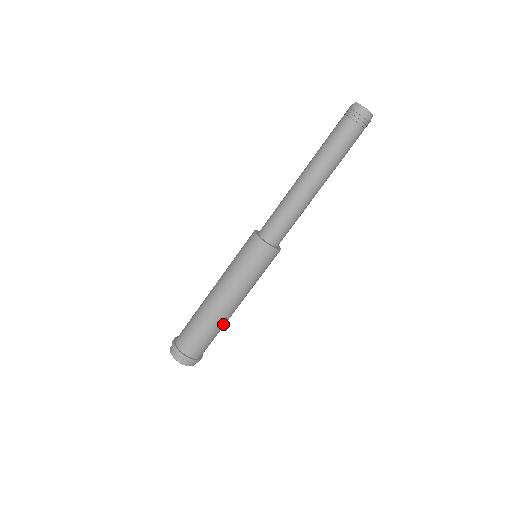
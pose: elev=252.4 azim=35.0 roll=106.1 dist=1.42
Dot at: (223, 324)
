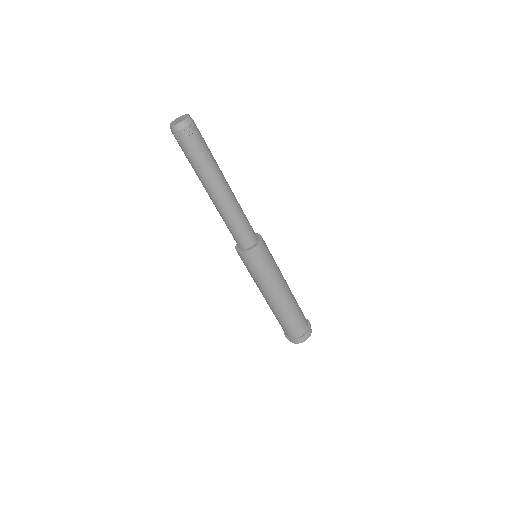
Dot at: (294, 300)
